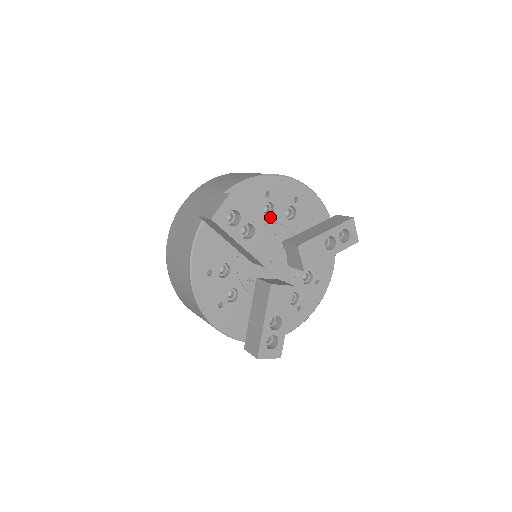
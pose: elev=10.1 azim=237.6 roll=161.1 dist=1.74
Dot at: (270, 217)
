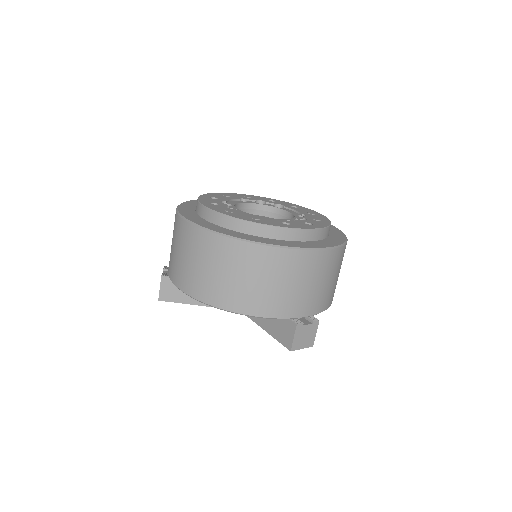
Dot at: occluded
